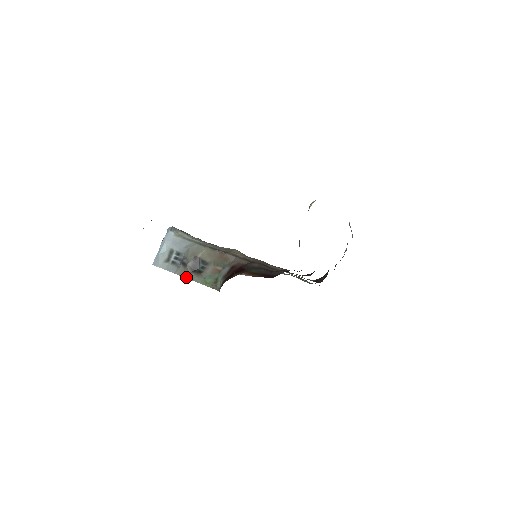
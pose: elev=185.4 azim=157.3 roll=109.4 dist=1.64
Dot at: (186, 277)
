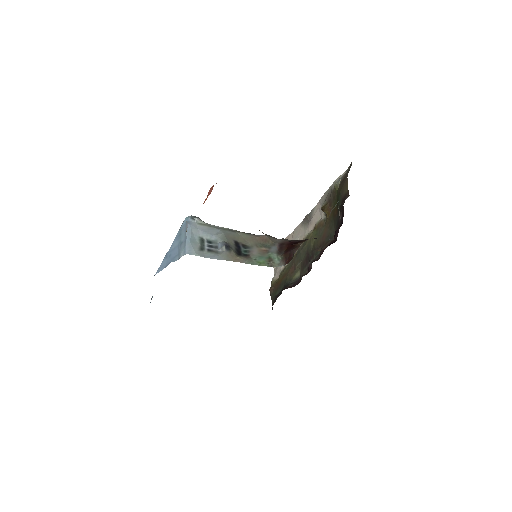
Dot at: (235, 261)
